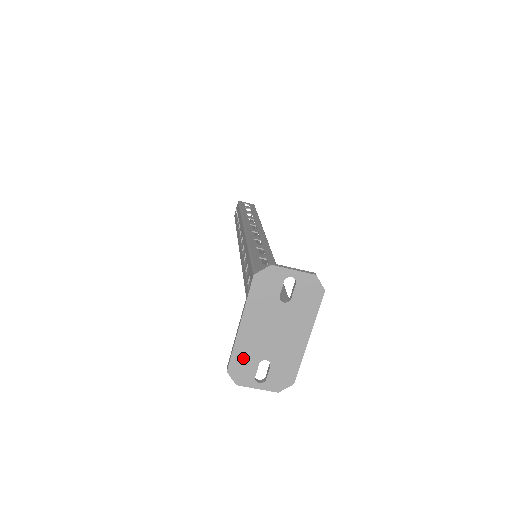
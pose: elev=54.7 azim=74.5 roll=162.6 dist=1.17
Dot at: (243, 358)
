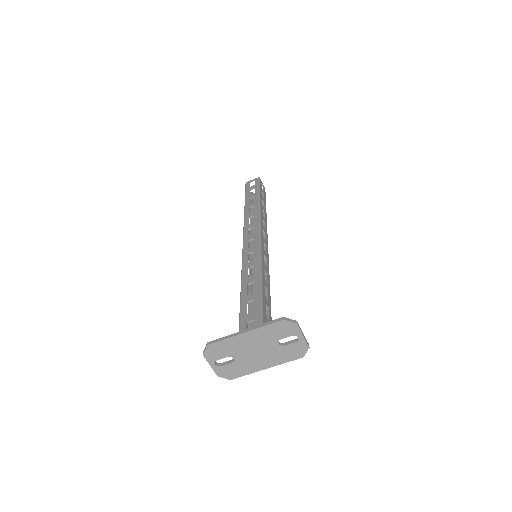
Dot at: (224, 347)
